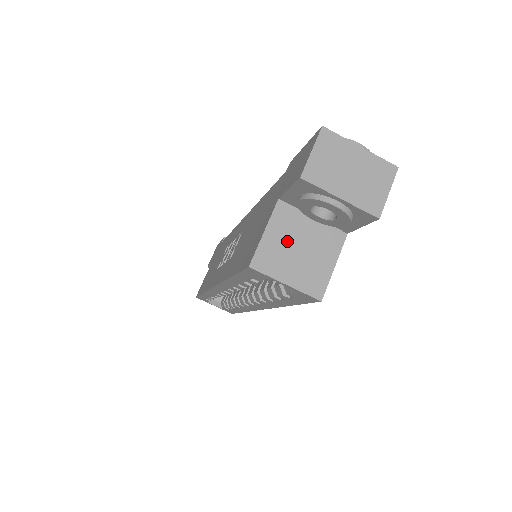
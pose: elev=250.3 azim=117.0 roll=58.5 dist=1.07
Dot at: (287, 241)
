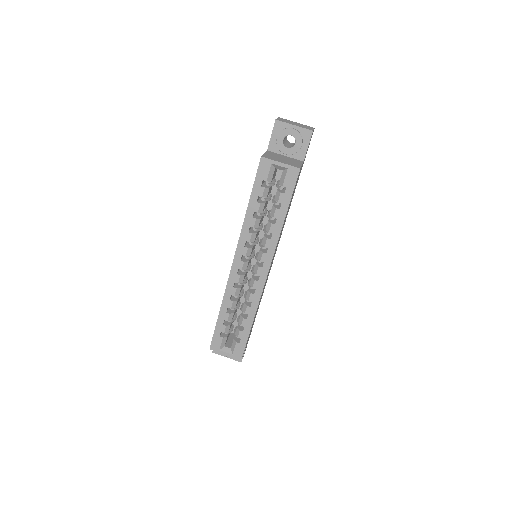
Dot at: (276, 157)
